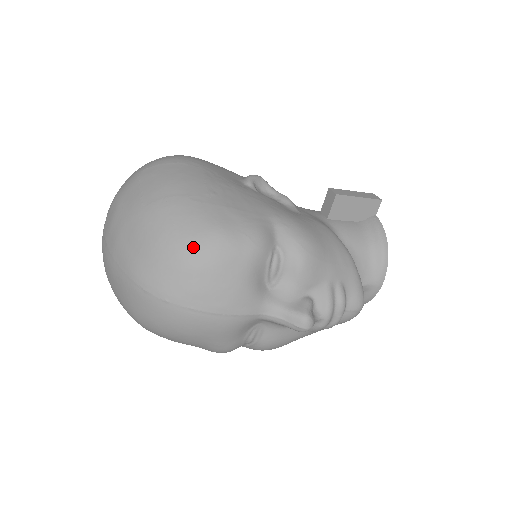
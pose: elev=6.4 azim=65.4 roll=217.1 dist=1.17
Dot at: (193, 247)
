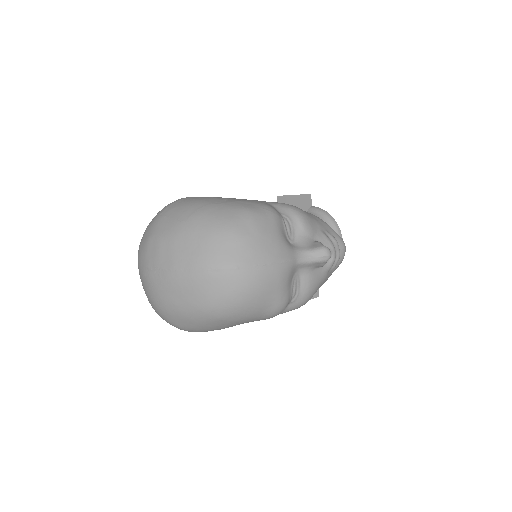
Dot at: (238, 224)
